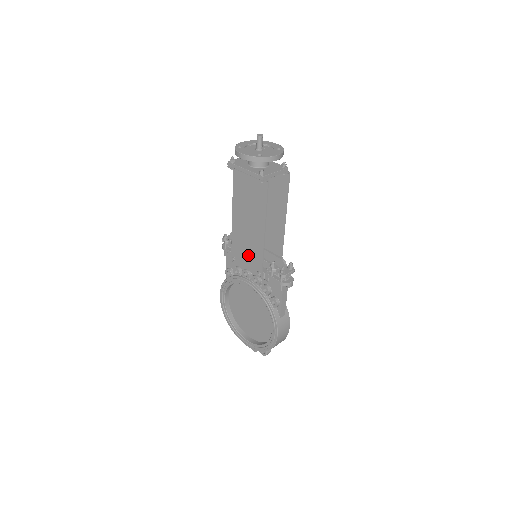
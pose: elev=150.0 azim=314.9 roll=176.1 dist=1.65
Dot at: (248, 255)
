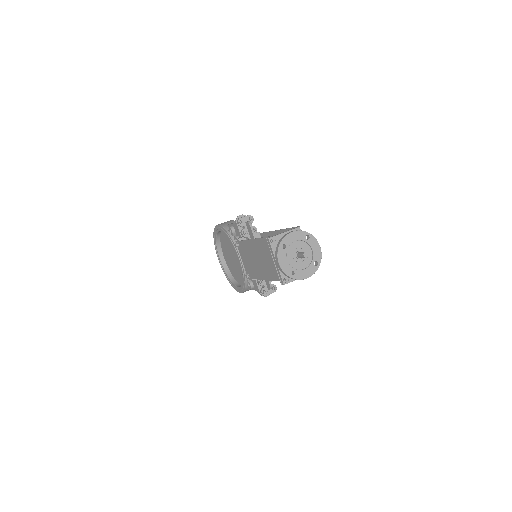
Dot at: (248, 262)
